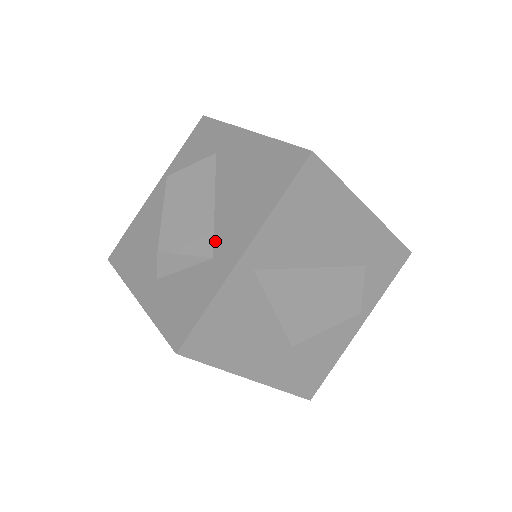
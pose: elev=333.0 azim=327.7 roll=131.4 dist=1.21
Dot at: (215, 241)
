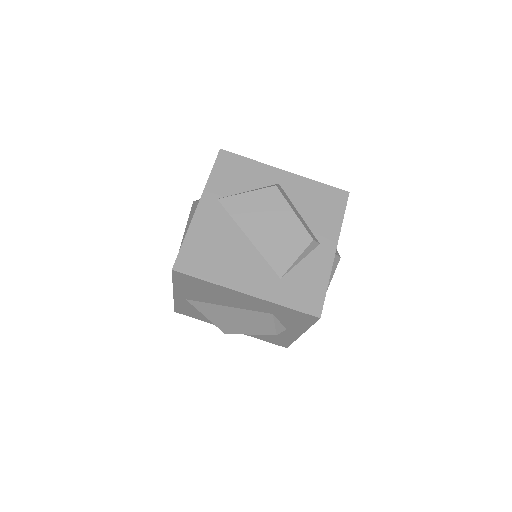
Dot at: occluded
